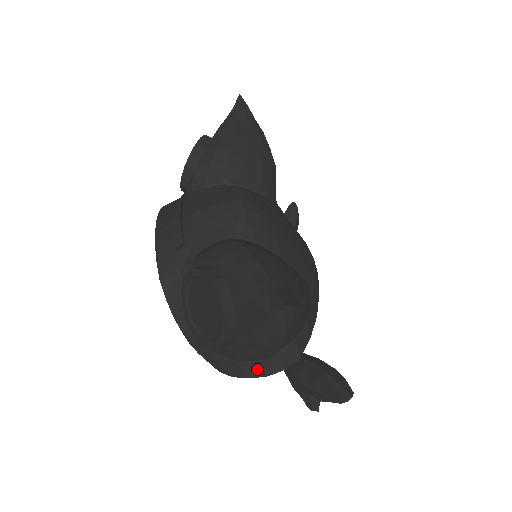
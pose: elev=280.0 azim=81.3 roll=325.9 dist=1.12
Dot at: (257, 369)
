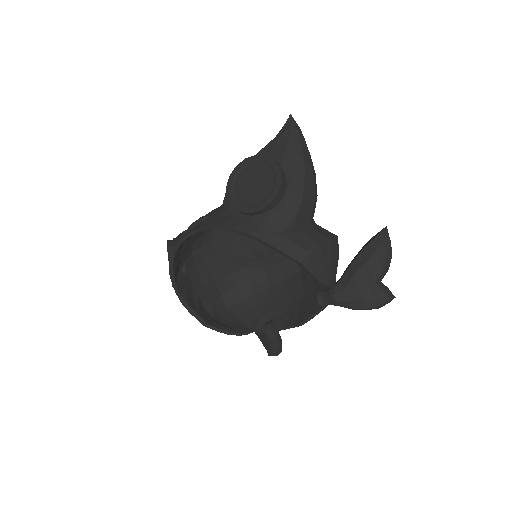
Dot at: (319, 235)
